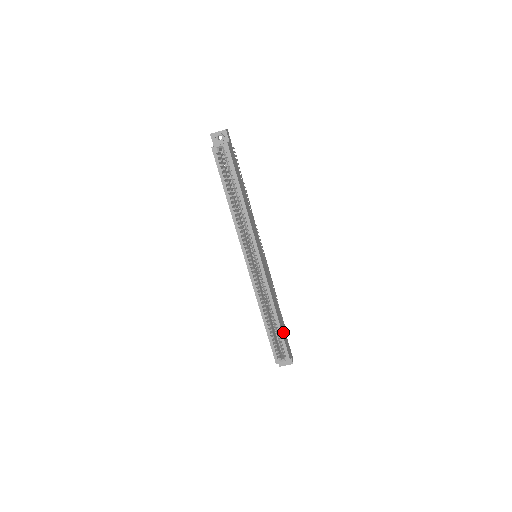
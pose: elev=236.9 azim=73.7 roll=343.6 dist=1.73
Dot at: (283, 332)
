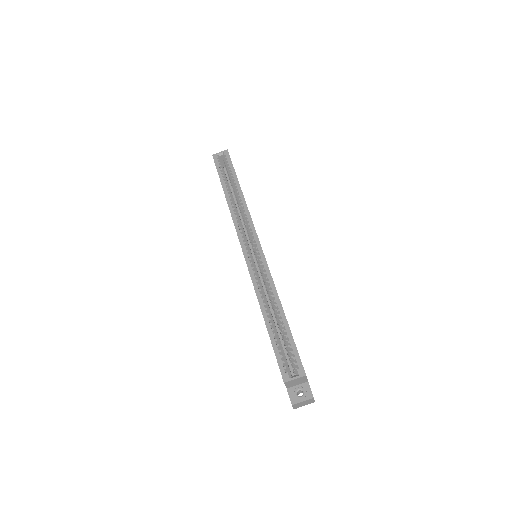
Dot at: occluded
